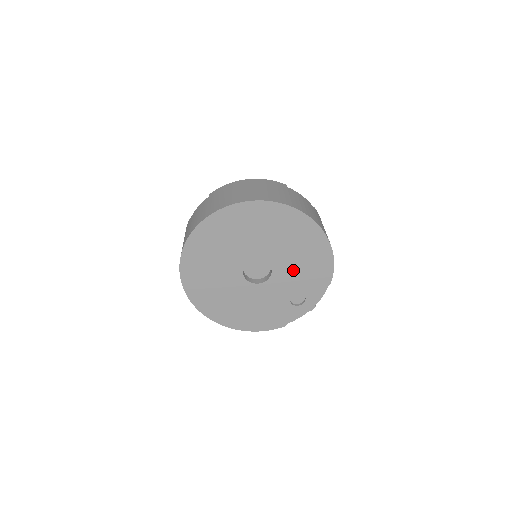
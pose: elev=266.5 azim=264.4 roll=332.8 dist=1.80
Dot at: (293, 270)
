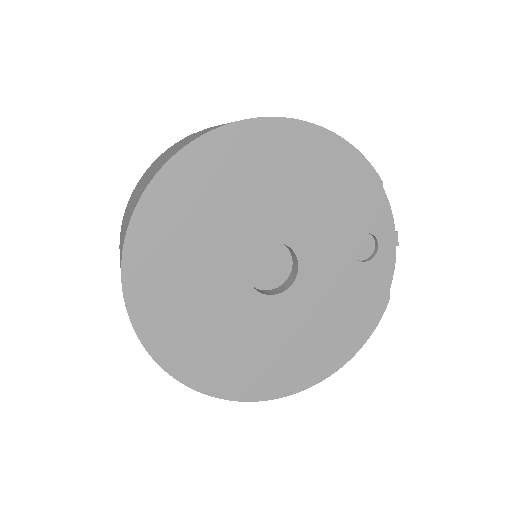
Dot at: (315, 216)
